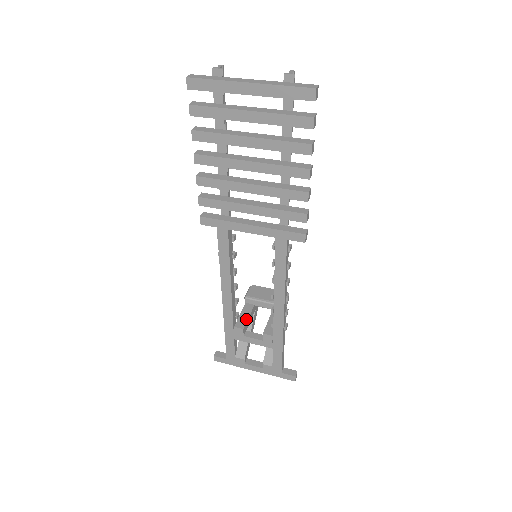
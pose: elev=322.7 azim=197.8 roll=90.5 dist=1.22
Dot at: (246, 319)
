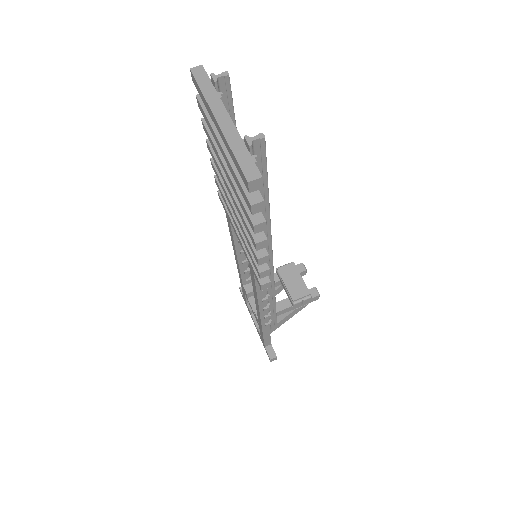
Dot at: occluded
